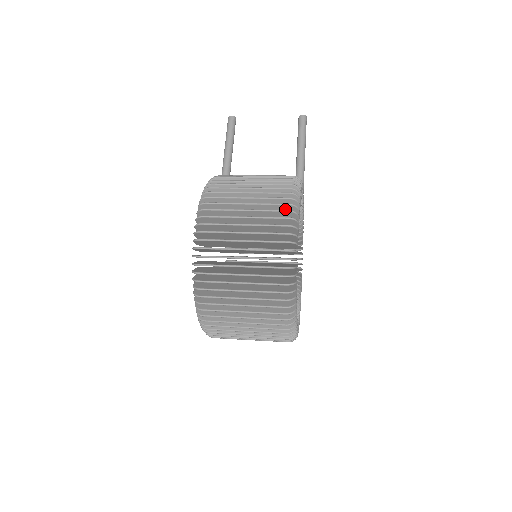
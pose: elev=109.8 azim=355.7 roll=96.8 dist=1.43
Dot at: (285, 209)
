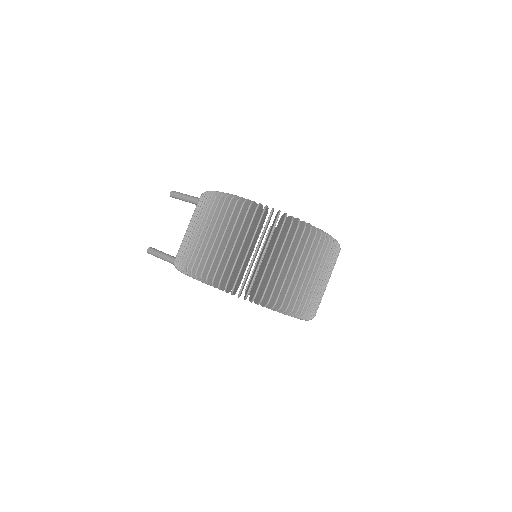
Dot at: occluded
